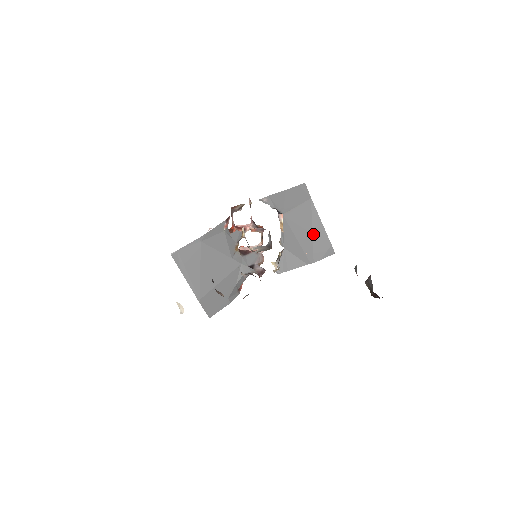
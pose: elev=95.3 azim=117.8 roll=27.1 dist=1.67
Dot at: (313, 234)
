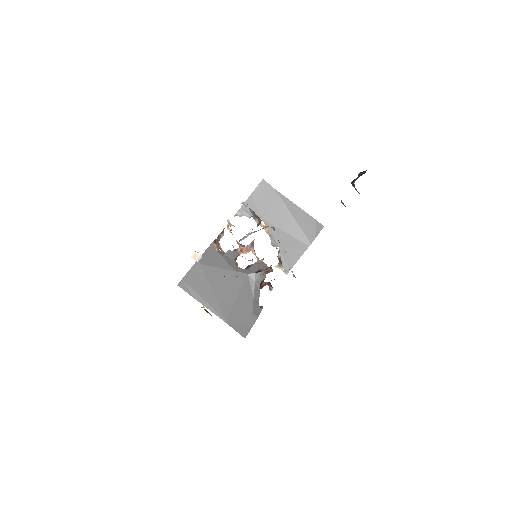
Dot at: (295, 219)
